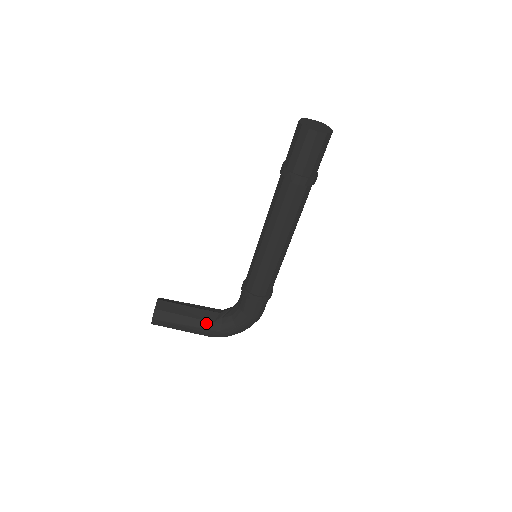
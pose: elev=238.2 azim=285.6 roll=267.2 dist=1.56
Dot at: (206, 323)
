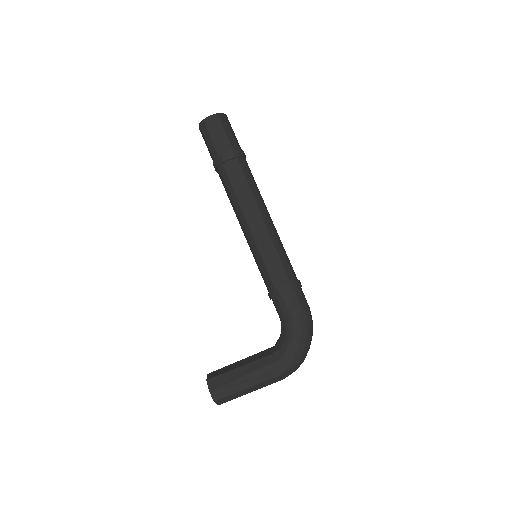
Dot at: (264, 360)
